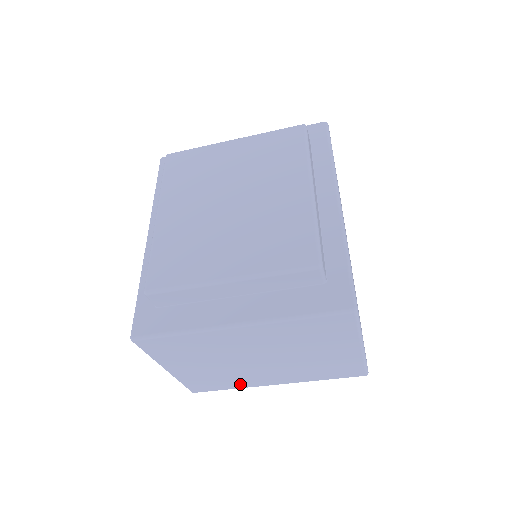
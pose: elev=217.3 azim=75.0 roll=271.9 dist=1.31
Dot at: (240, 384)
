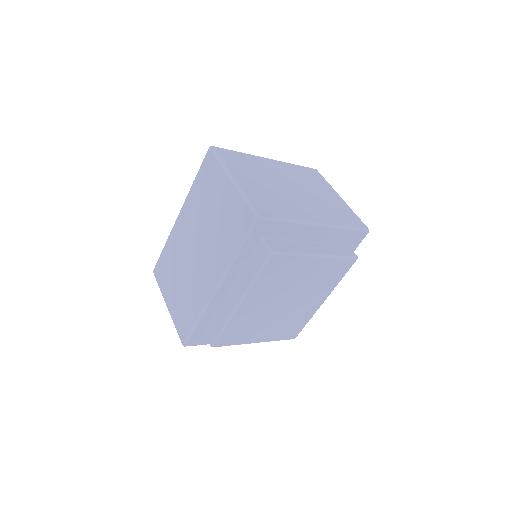
Dot at: occluded
